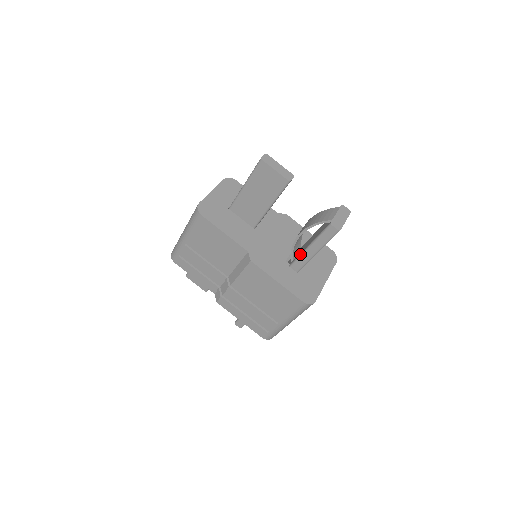
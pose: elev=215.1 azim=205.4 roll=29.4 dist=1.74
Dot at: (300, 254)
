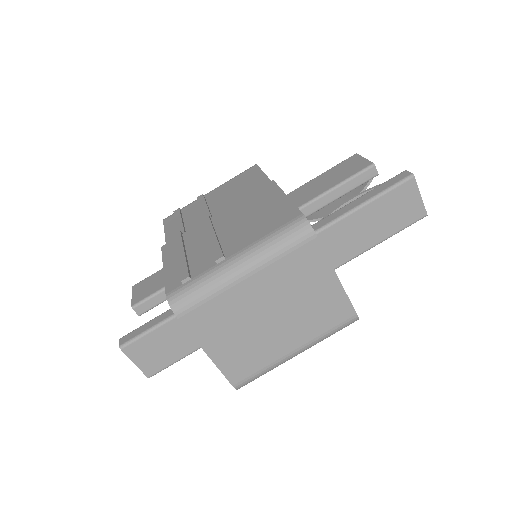
Dot at: (334, 212)
